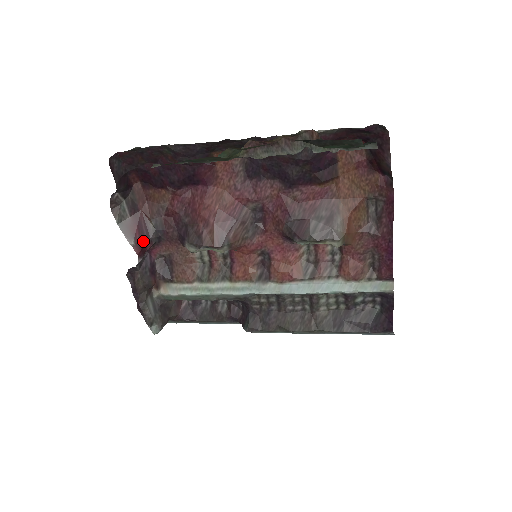
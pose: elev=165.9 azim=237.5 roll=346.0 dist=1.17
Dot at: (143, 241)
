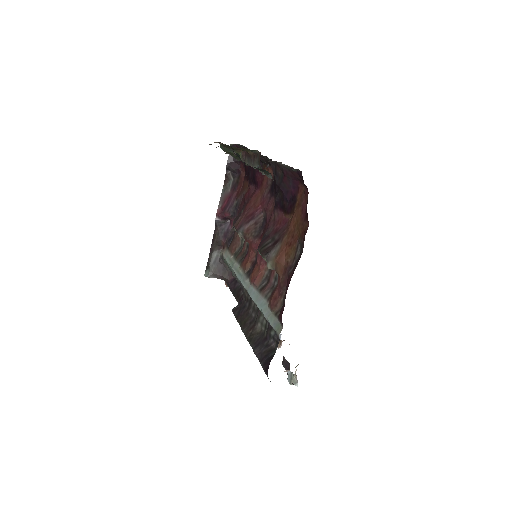
Dot at: (225, 209)
